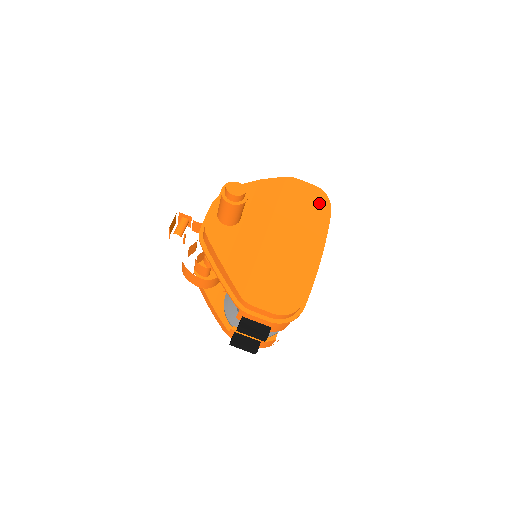
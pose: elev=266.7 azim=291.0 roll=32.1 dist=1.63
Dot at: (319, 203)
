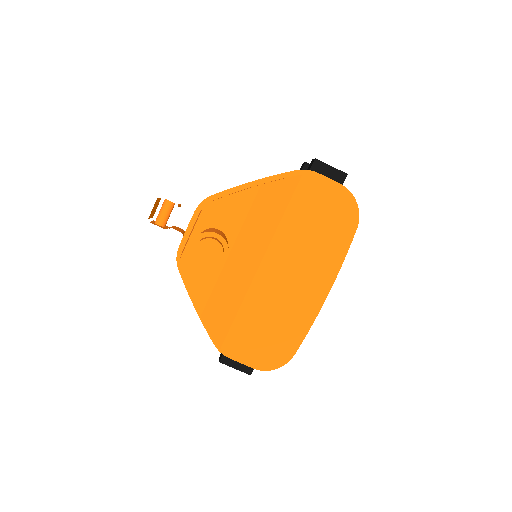
Dot at: (341, 219)
